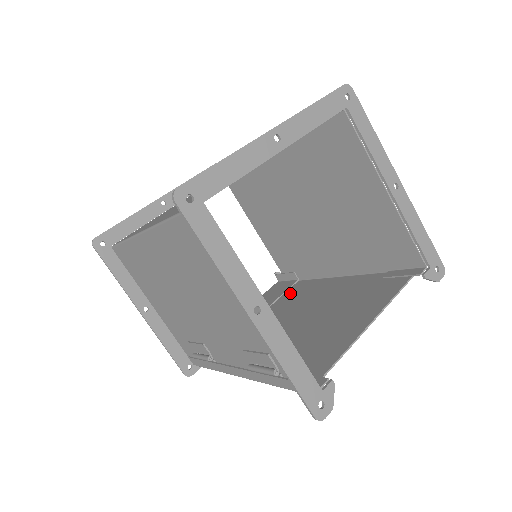
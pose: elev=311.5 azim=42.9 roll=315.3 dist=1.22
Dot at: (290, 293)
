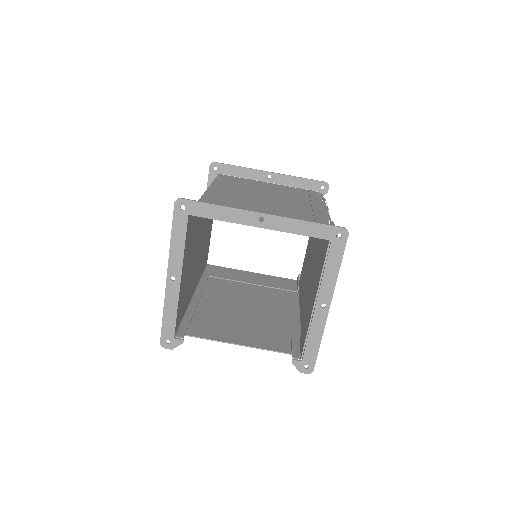
Dot at: (281, 292)
